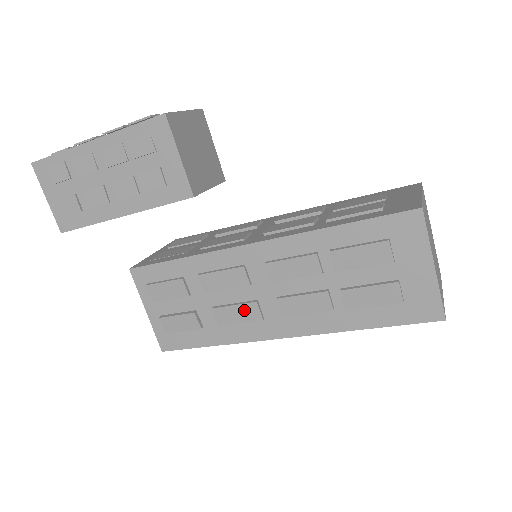
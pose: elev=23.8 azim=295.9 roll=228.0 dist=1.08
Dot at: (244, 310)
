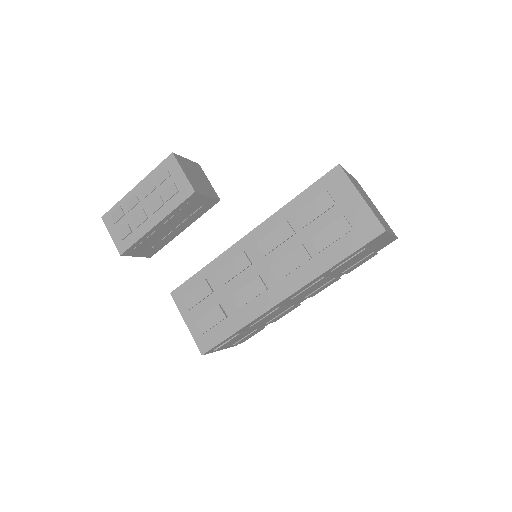
Dot at: (252, 287)
